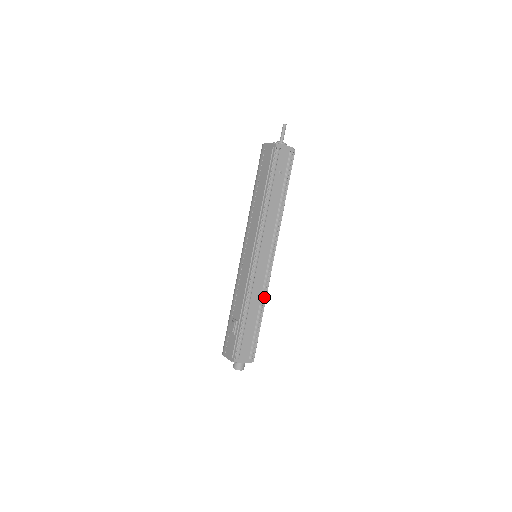
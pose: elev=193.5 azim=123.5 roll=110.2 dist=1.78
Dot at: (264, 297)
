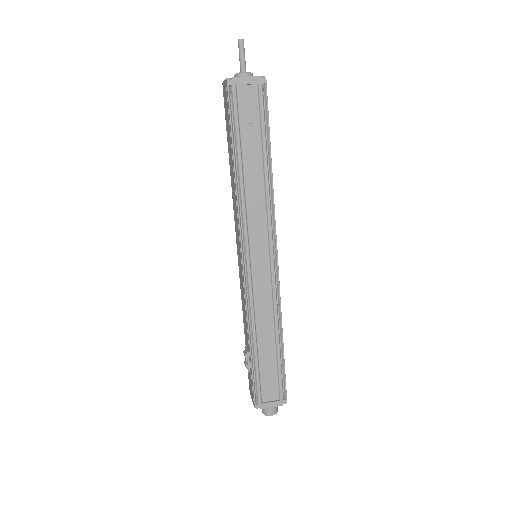
Dot at: (279, 314)
